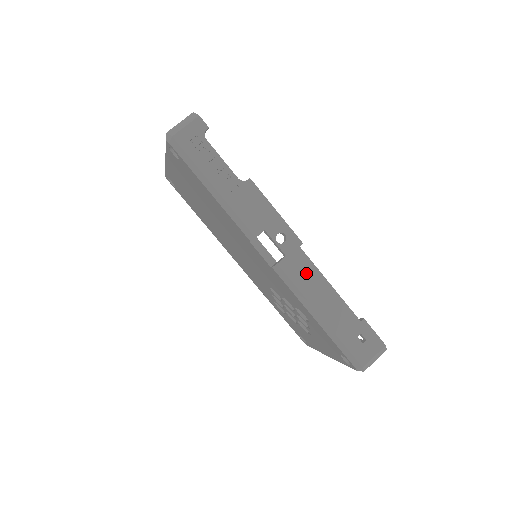
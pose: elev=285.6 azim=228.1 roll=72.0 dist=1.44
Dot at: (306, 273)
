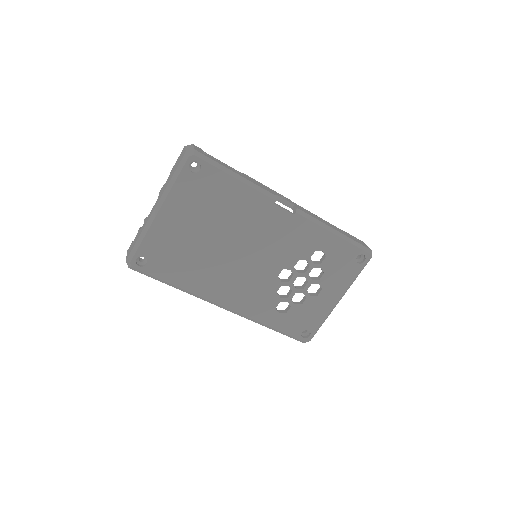
Dot at: (308, 212)
